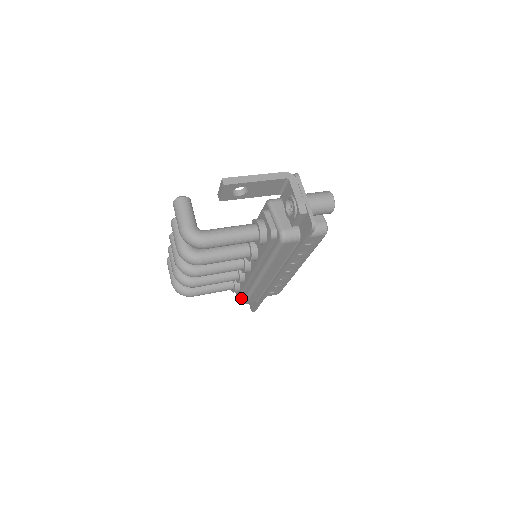
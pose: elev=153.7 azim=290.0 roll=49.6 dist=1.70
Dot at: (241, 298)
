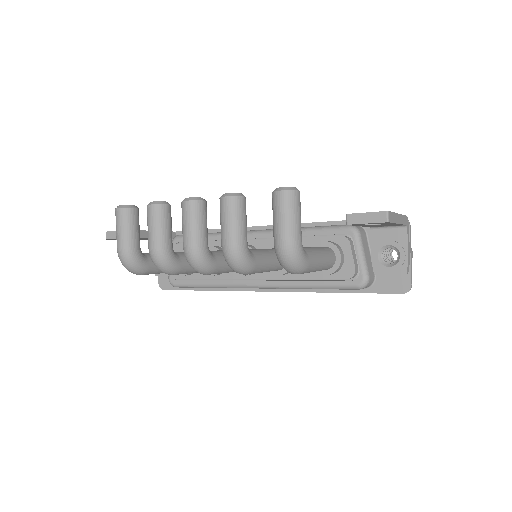
Dot at: (175, 279)
